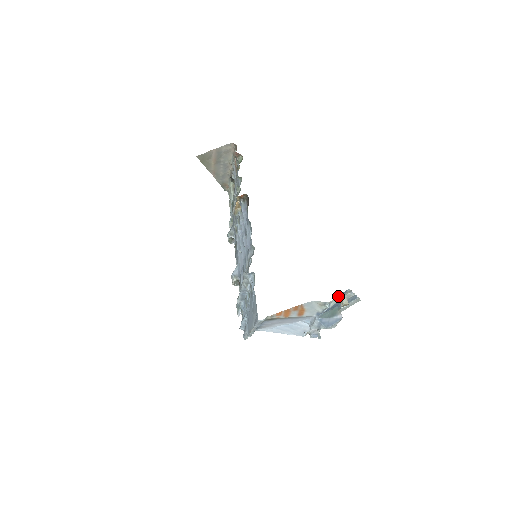
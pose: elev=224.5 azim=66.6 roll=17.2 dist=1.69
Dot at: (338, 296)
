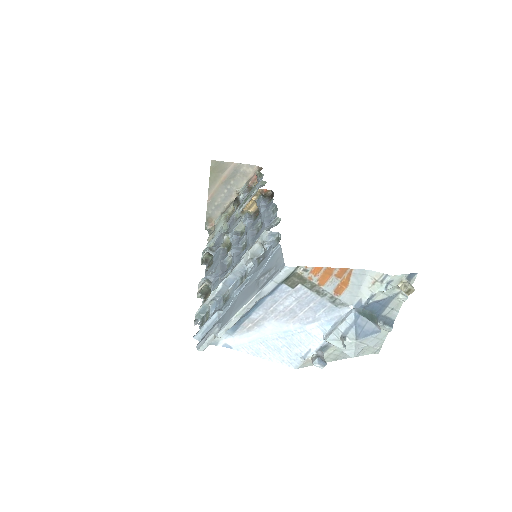
Dot at: (402, 277)
